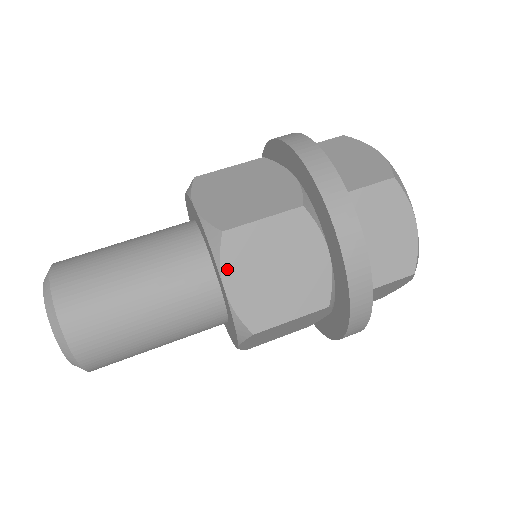
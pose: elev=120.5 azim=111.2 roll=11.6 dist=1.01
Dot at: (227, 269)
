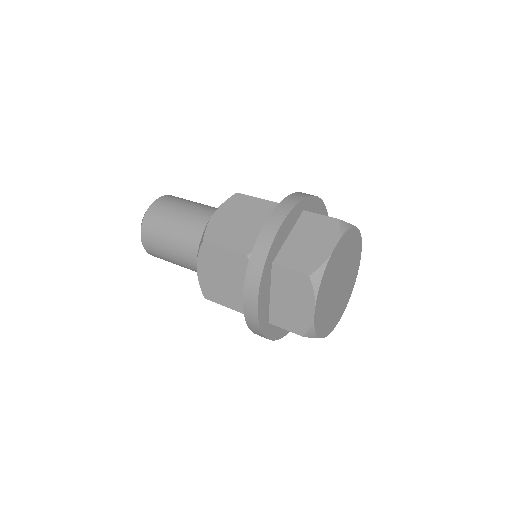
Dot at: (223, 207)
